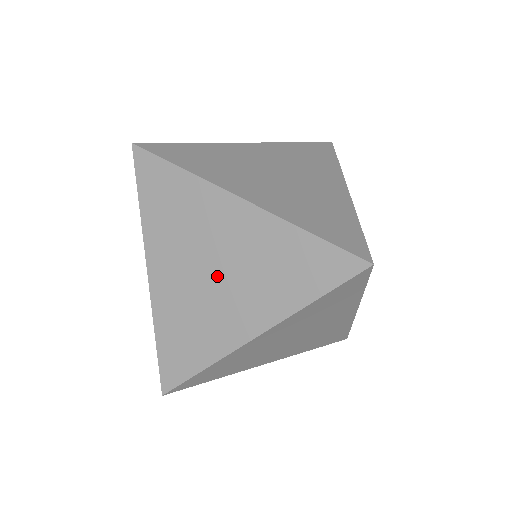
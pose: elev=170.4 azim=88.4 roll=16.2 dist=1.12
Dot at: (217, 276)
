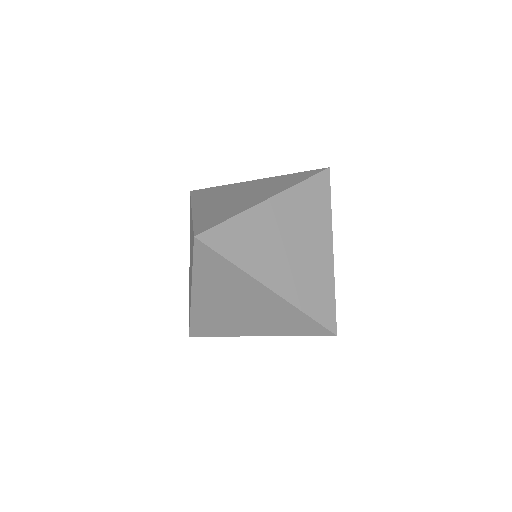
Dot at: (241, 195)
